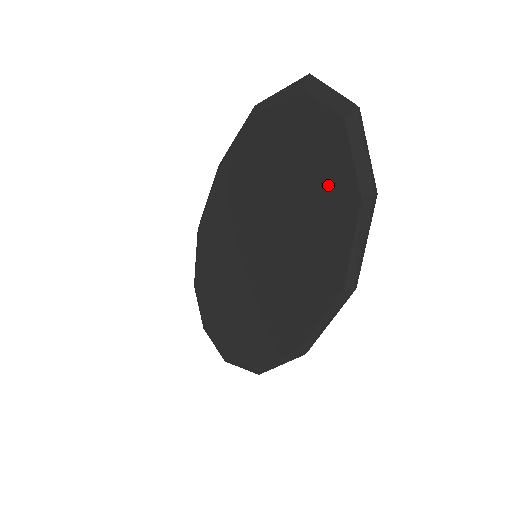
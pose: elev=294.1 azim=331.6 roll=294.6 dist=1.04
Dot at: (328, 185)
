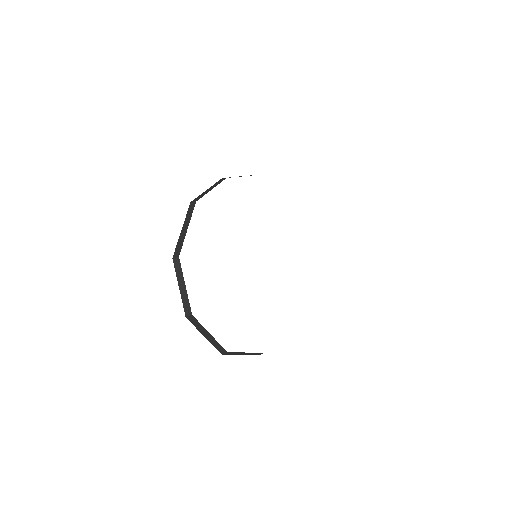
Dot at: occluded
